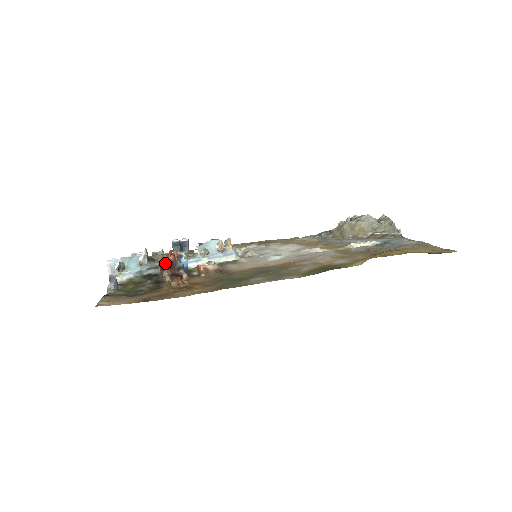
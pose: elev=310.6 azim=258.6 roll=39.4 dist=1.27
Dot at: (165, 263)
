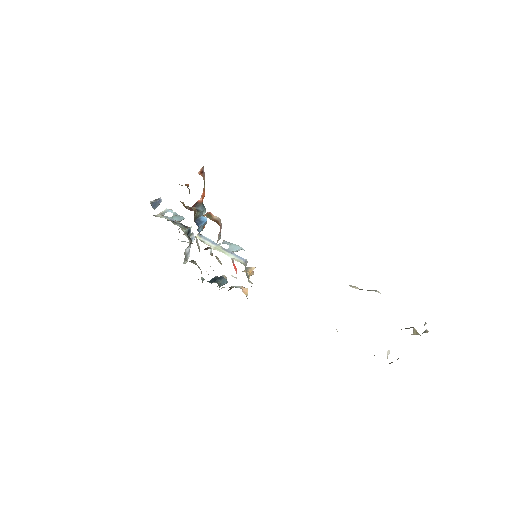
Dot at: occluded
